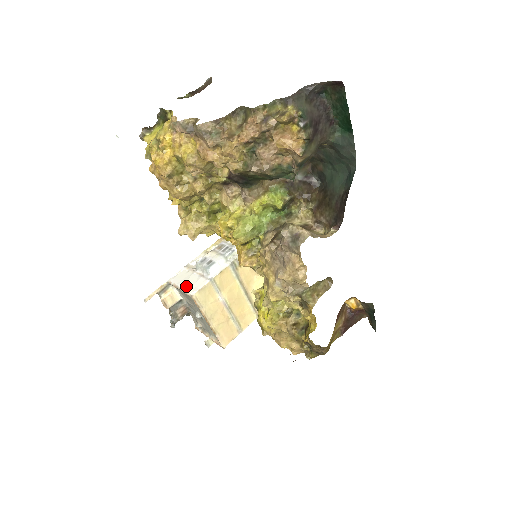
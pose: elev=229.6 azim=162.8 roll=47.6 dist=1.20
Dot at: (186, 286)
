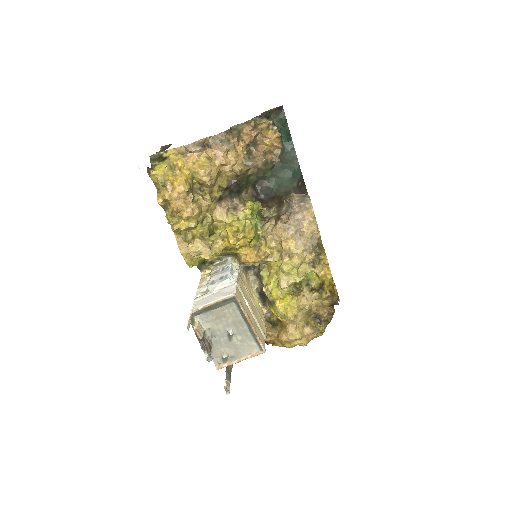
Dot at: (220, 297)
